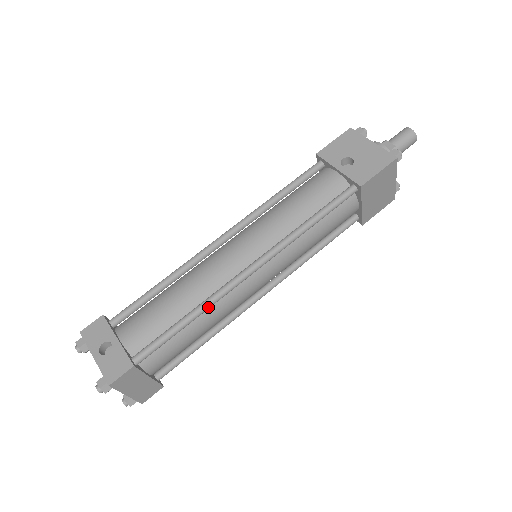
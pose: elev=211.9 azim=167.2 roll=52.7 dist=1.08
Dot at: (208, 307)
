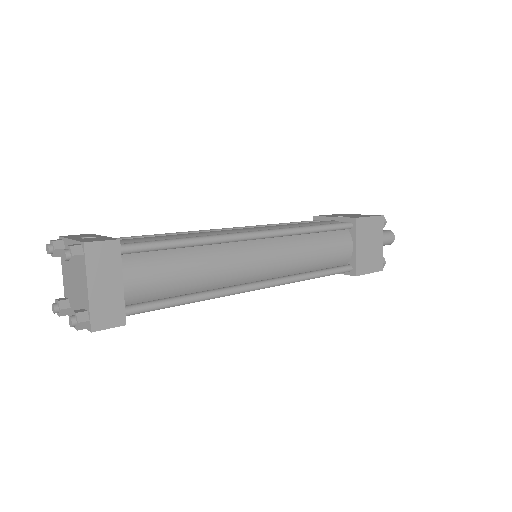
Dot at: (210, 239)
